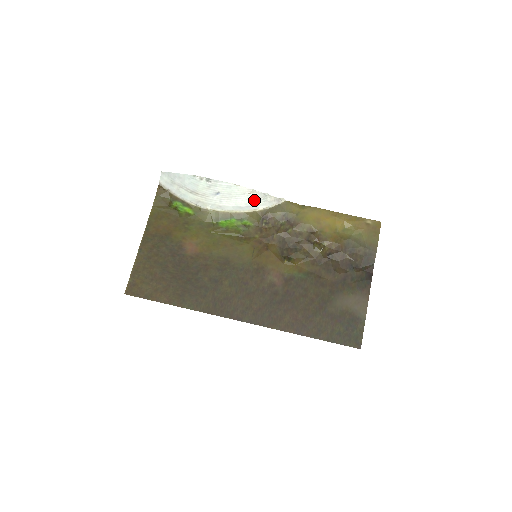
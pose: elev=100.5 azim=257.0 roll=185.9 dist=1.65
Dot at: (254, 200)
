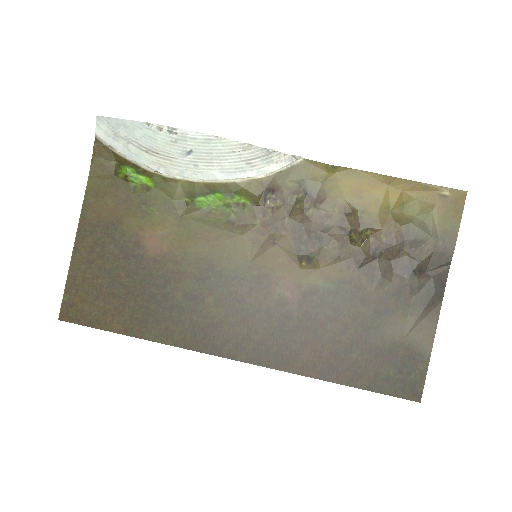
Dot at: (251, 161)
